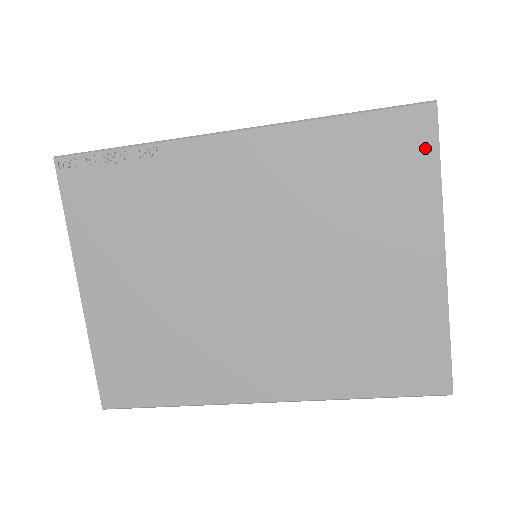
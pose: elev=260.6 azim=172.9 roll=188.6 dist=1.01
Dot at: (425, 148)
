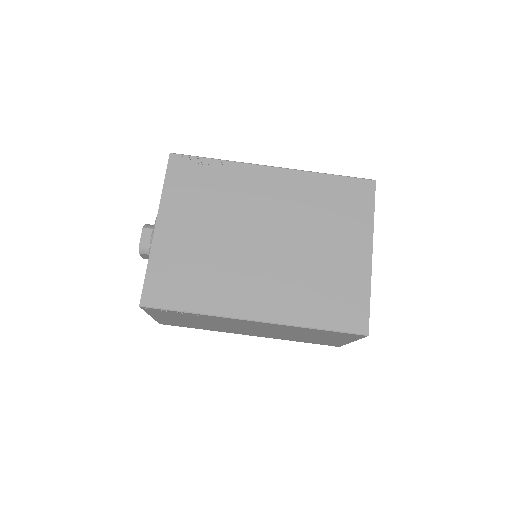
Dot at: (368, 199)
